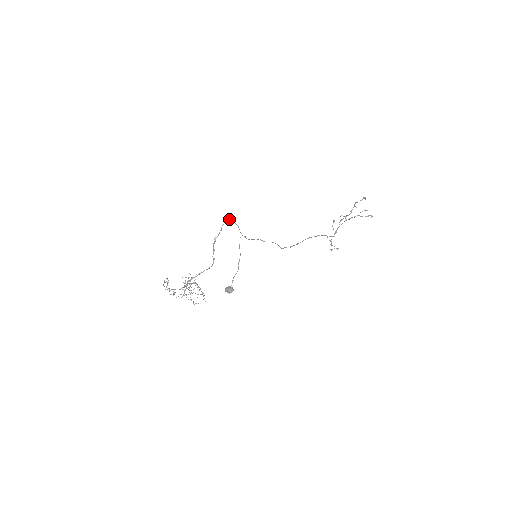
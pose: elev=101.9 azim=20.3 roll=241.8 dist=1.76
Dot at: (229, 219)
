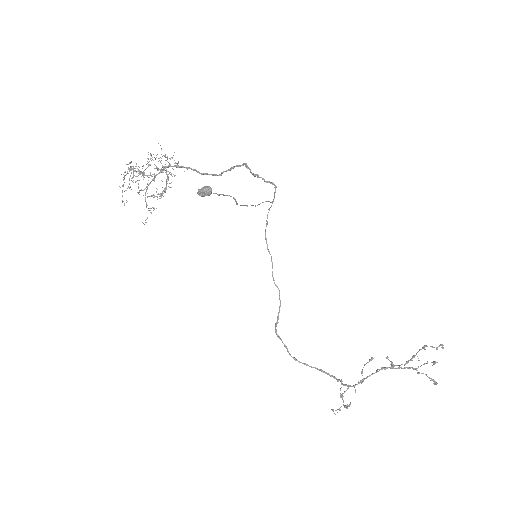
Dot at: (273, 184)
